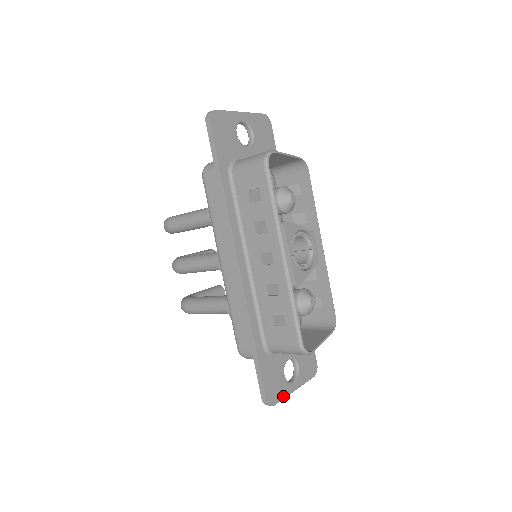
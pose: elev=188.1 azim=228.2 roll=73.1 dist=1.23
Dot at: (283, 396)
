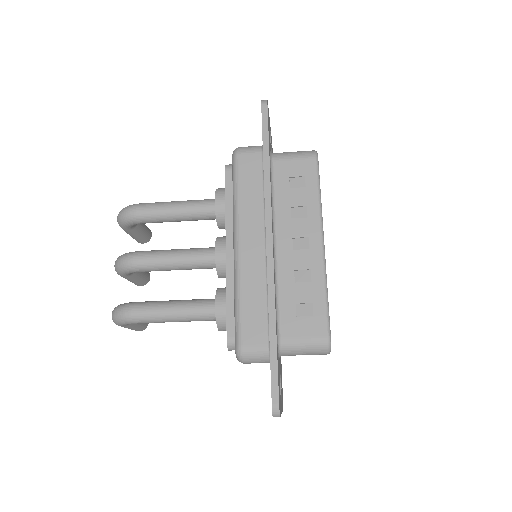
Dot at: (280, 412)
